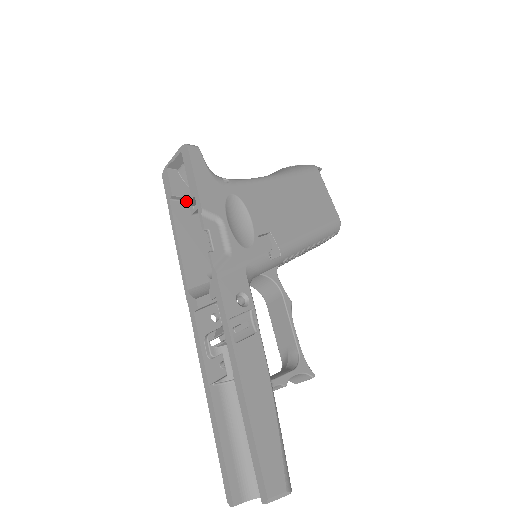
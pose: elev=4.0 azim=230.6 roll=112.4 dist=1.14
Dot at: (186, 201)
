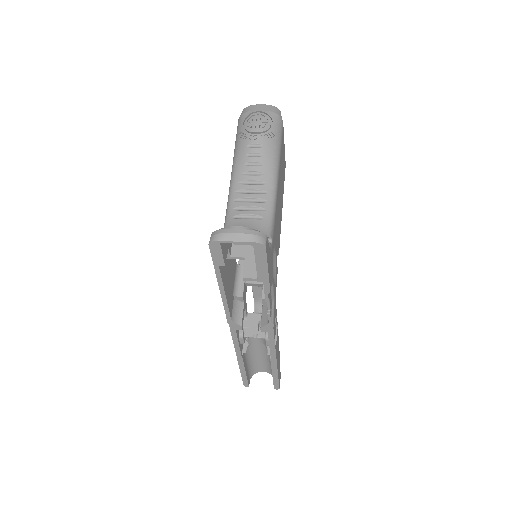
Dot at: (249, 279)
